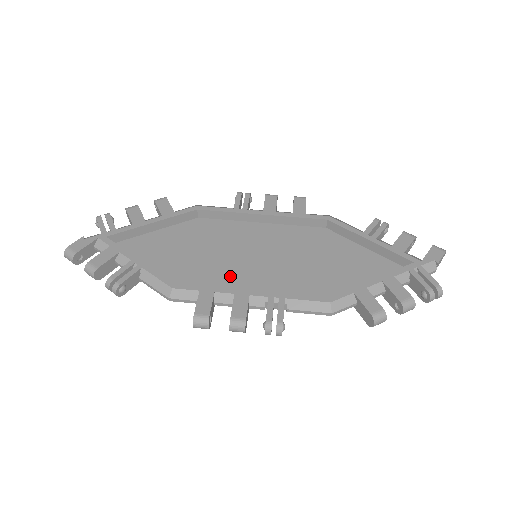
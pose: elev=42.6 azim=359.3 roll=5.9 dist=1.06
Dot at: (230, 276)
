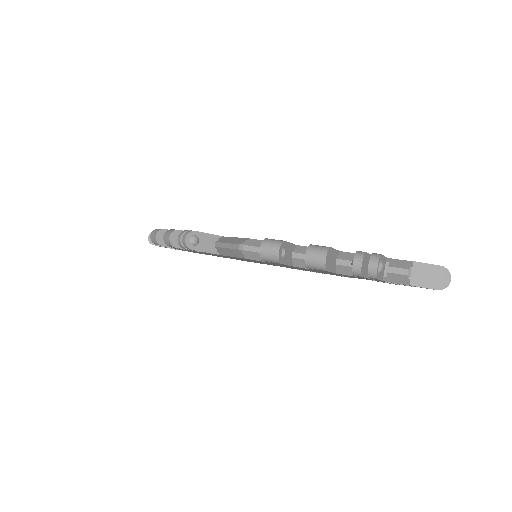
Dot at: occluded
